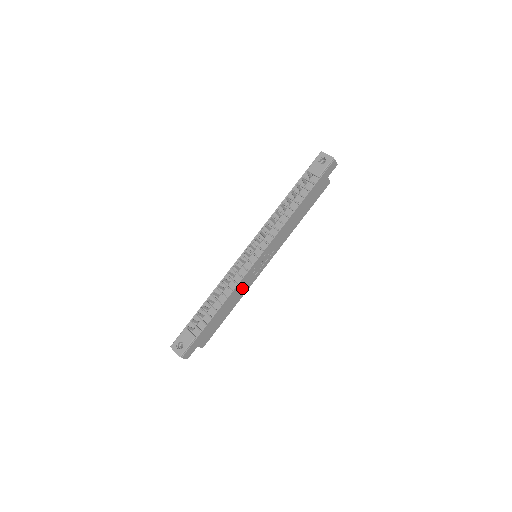
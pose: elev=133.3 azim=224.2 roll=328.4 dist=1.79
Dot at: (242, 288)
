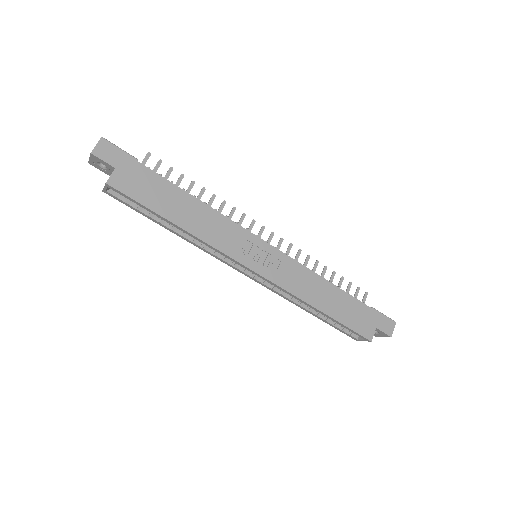
Dot at: (218, 231)
